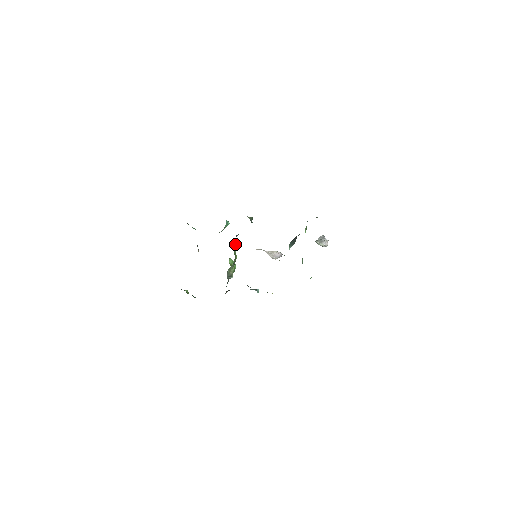
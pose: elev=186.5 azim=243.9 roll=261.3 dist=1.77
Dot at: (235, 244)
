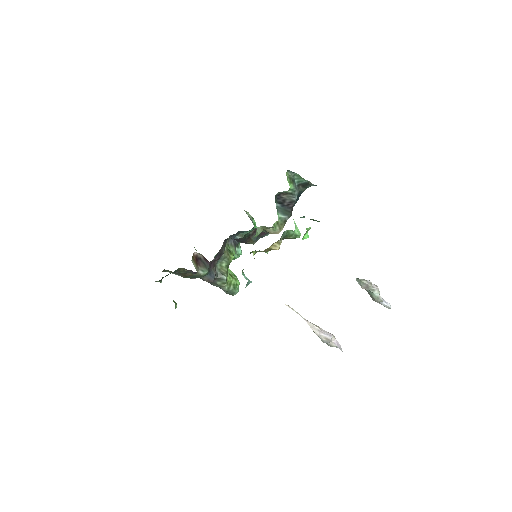
Dot at: (233, 246)
